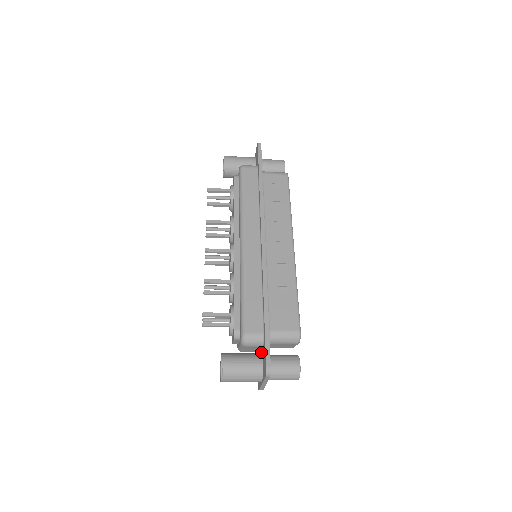
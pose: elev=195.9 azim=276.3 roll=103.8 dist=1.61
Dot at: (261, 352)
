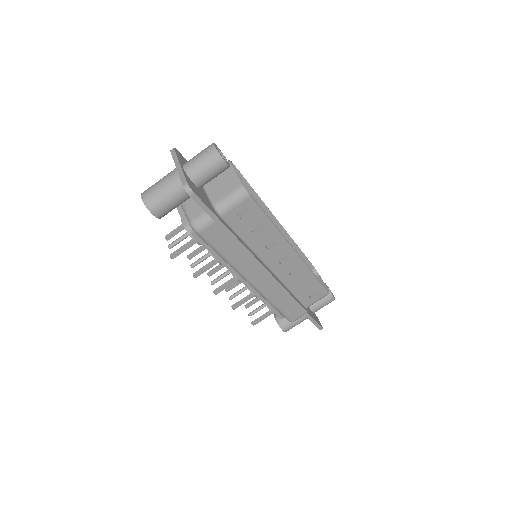
Dot at: occluded
